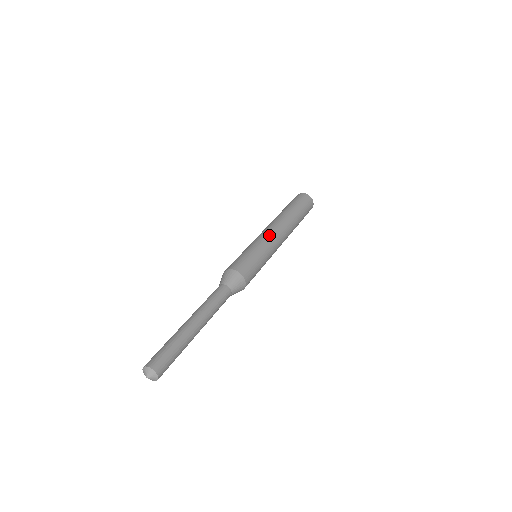
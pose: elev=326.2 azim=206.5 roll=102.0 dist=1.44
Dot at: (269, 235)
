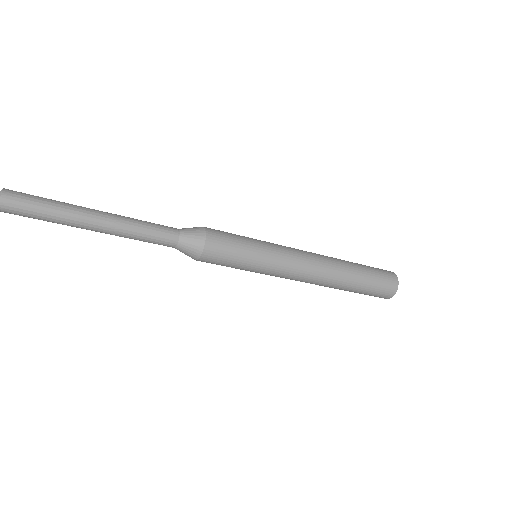
Dot at: (288, 247)
